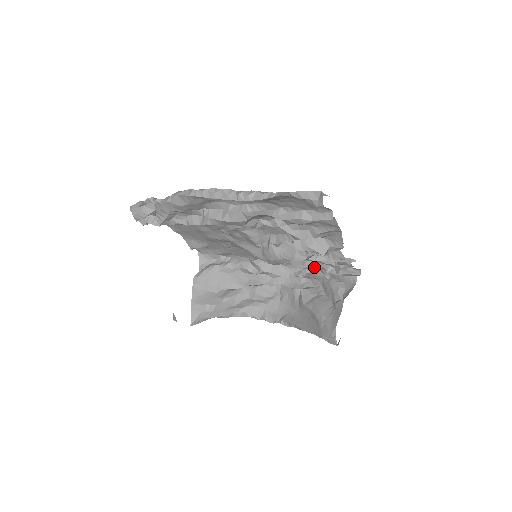
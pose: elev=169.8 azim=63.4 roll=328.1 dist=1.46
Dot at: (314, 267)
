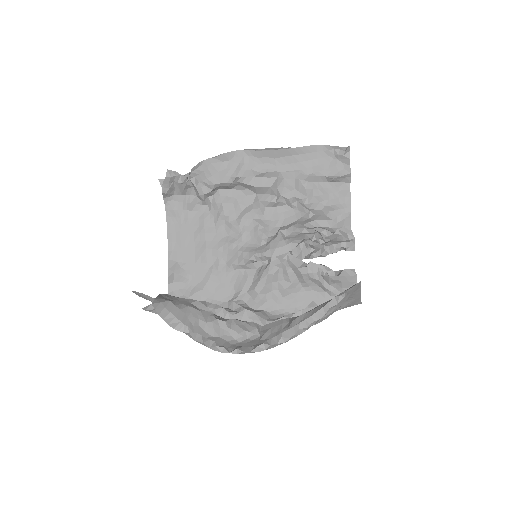
Dot at: (315, 270)
